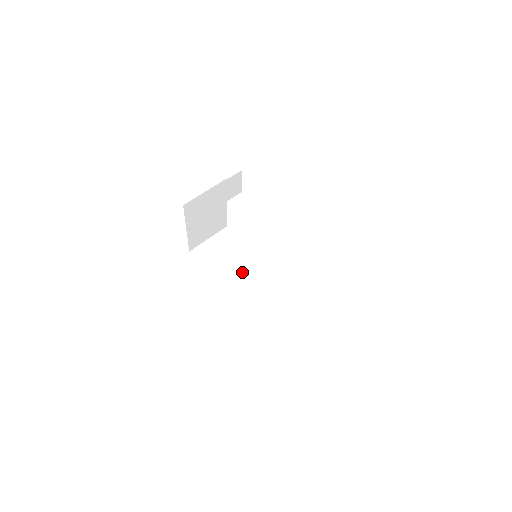
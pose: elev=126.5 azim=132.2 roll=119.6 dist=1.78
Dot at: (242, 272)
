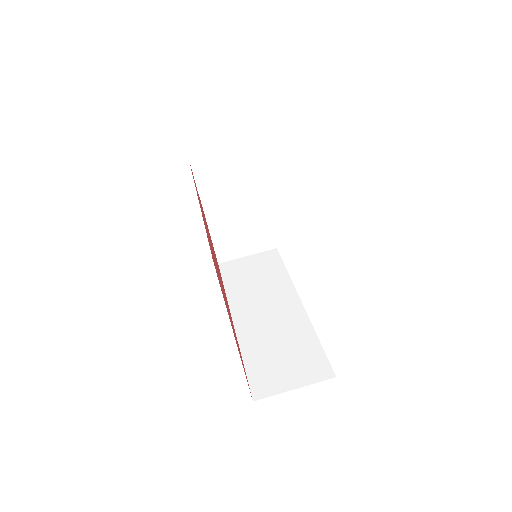
Dot at: (262, 297)
